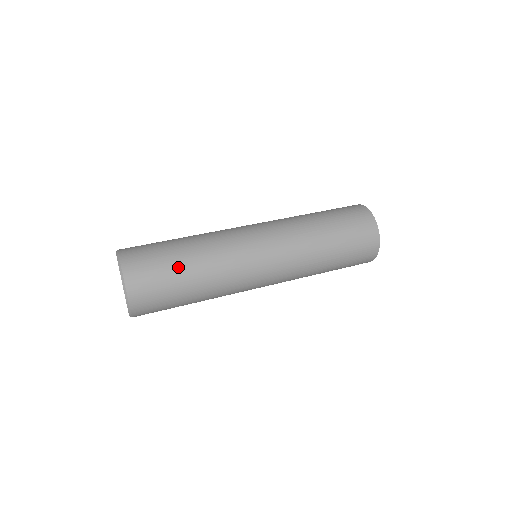
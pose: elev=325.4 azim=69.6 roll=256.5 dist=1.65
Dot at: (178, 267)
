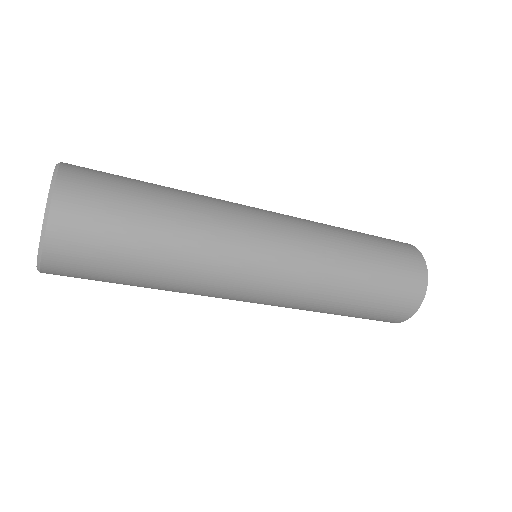
Dot at: (147, 184)
